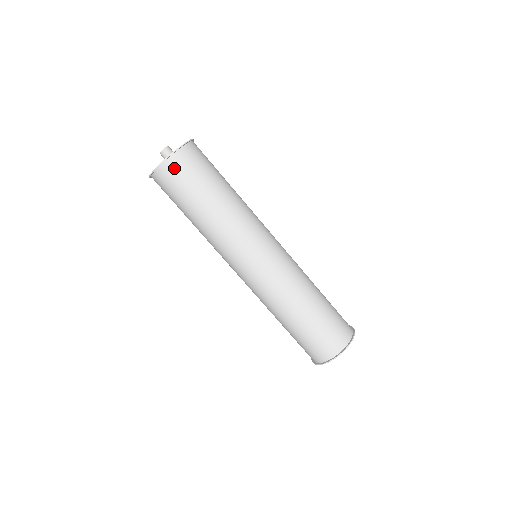
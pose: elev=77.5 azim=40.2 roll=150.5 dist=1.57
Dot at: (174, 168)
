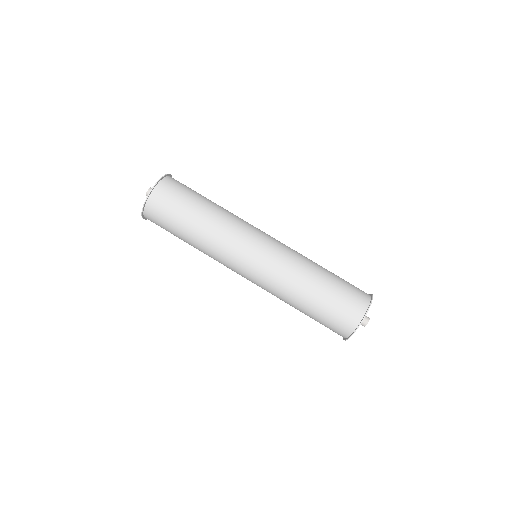
Dot at: (157, 202)
